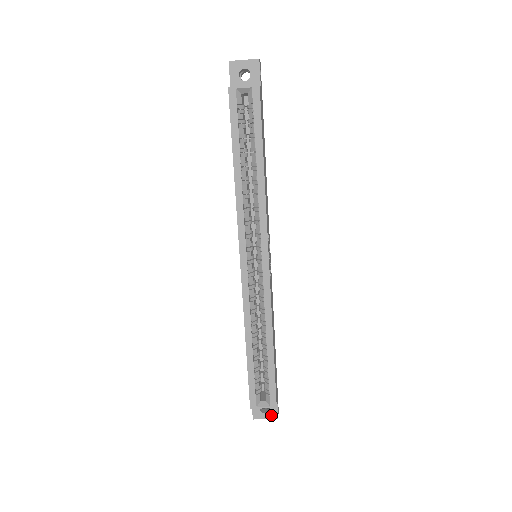
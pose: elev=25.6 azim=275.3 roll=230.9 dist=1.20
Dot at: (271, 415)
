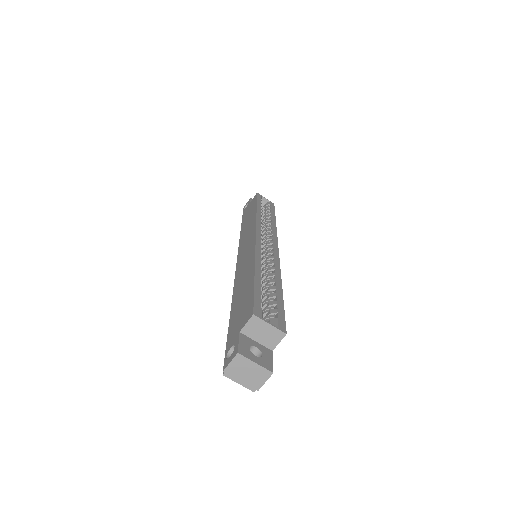
Dot at: (264, 363)
